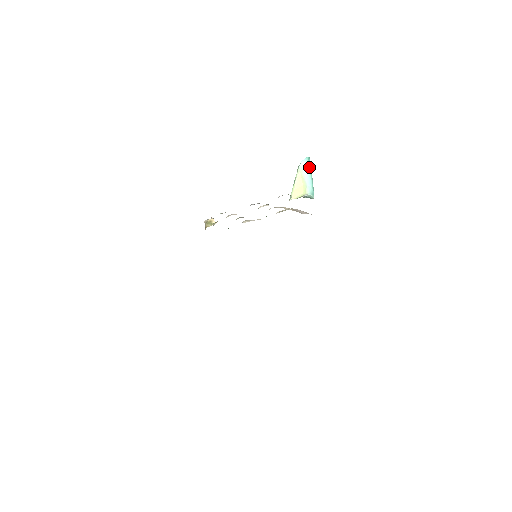
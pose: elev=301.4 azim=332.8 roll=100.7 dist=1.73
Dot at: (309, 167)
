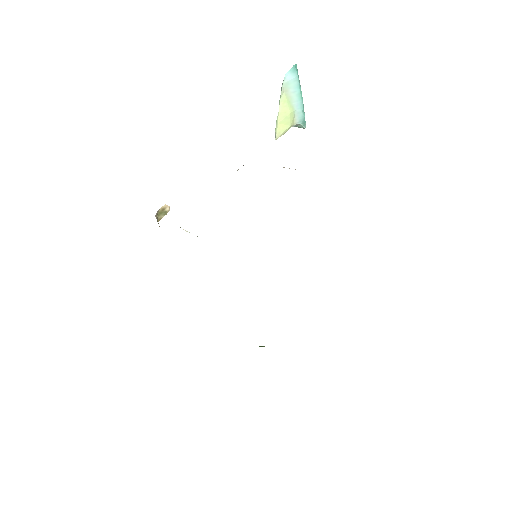
Dot at: (298, 81)
